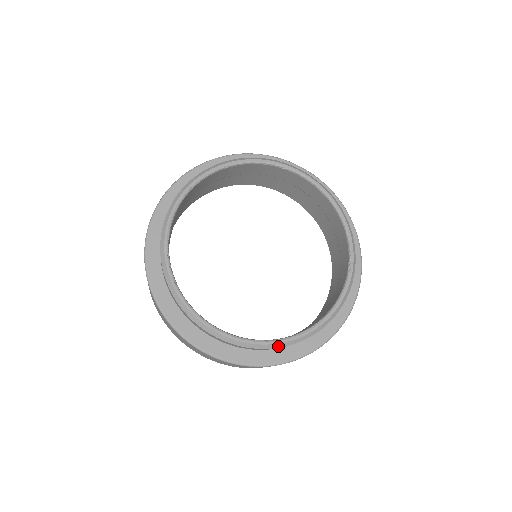
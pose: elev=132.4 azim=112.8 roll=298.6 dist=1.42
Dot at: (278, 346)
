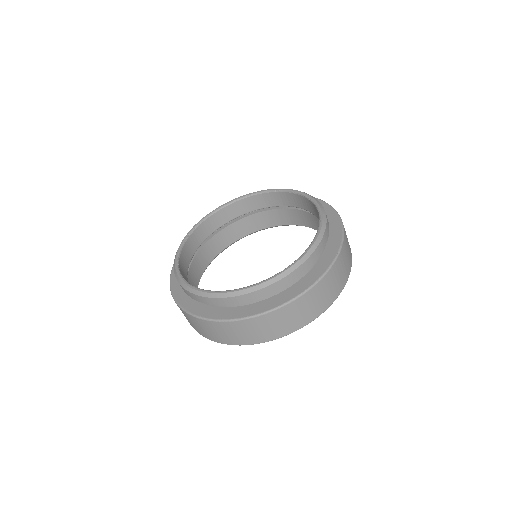
Dot at: (192, 291)
